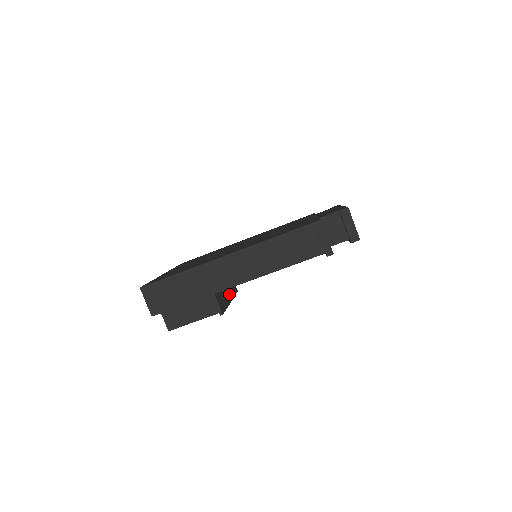
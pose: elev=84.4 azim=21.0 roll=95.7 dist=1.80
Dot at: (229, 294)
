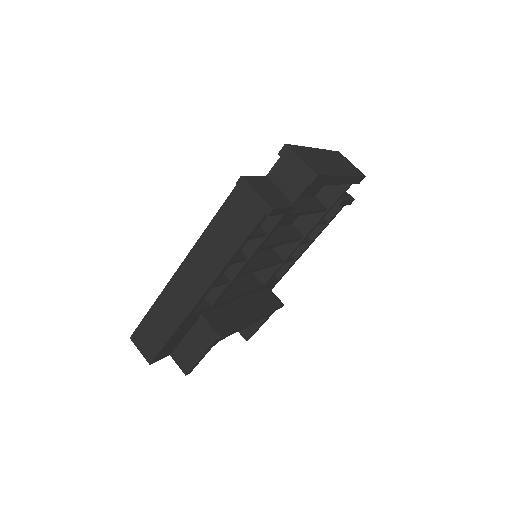
Dot at: (253, 311)
